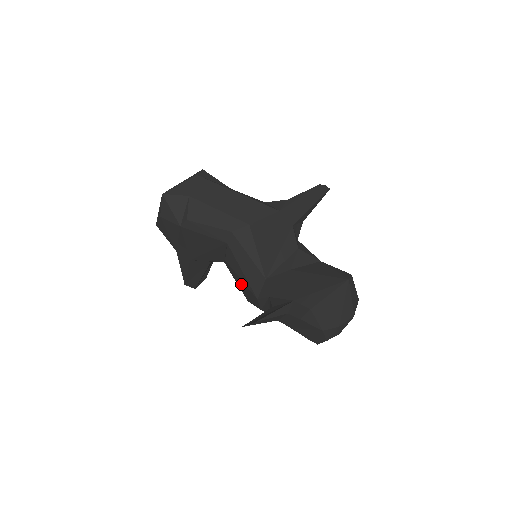
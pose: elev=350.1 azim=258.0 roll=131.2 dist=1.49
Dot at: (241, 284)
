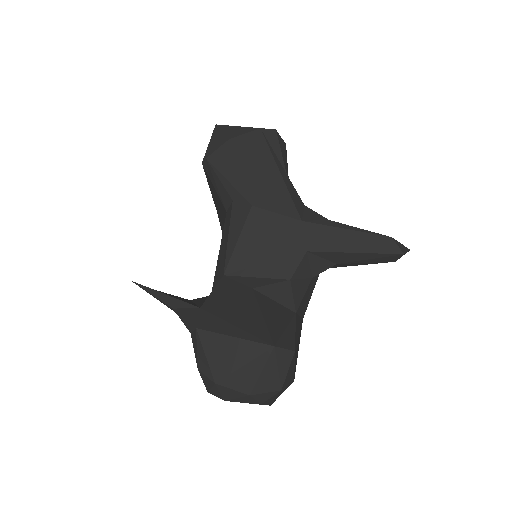
Dot at: occluded
